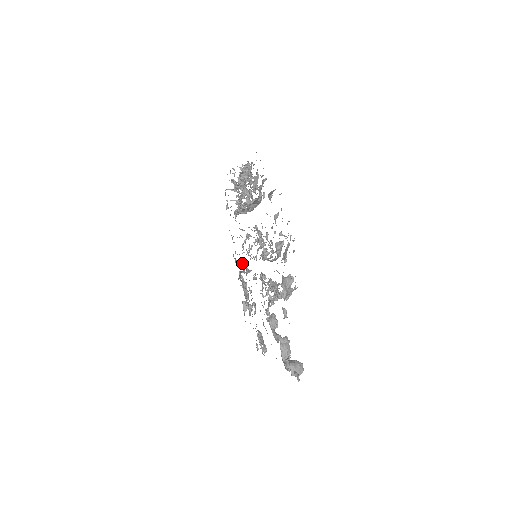
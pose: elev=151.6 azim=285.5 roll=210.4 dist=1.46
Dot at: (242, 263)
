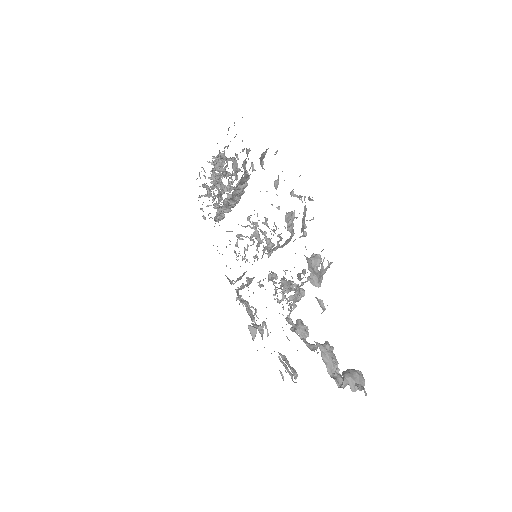
Dot at: occluded
